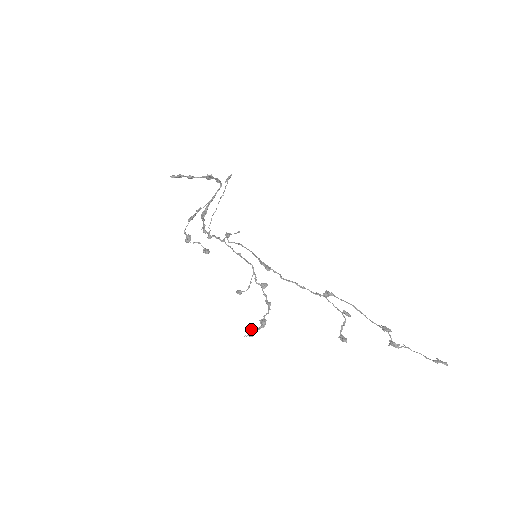
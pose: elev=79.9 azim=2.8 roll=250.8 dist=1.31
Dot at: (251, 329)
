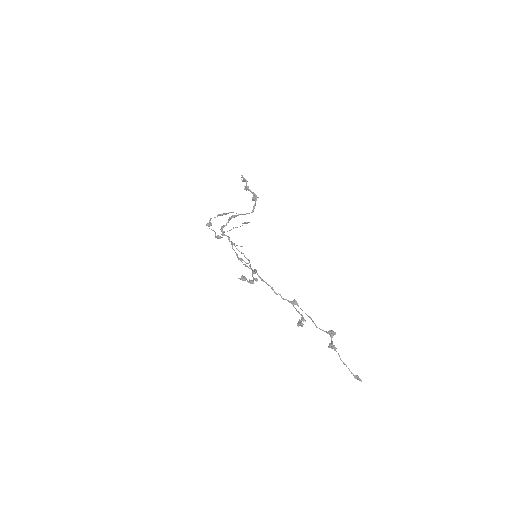
Dot at: (244, 277)
